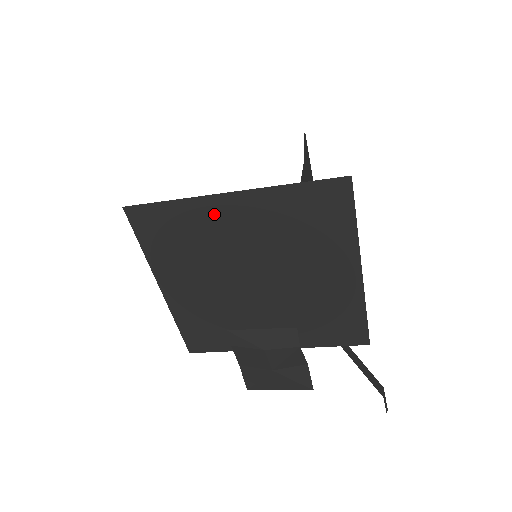
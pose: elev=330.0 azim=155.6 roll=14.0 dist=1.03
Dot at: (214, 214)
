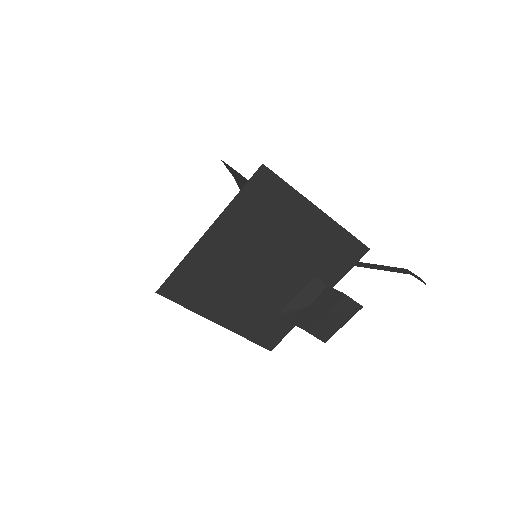
Dot at: (209, 251)
